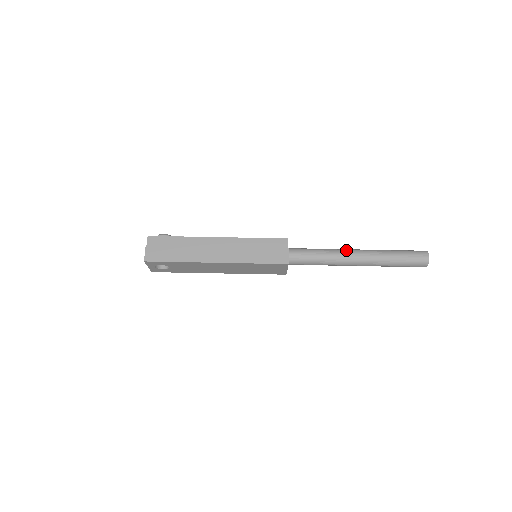
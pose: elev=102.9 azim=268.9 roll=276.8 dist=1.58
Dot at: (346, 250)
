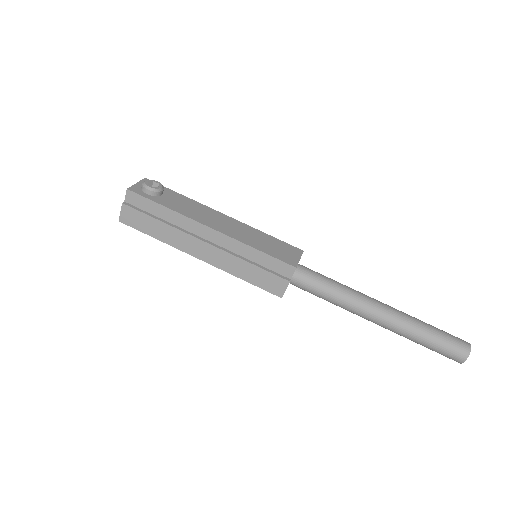
Dot at: (366, 305)
